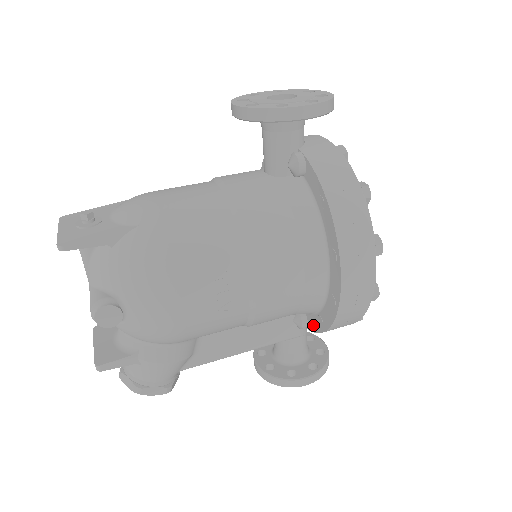
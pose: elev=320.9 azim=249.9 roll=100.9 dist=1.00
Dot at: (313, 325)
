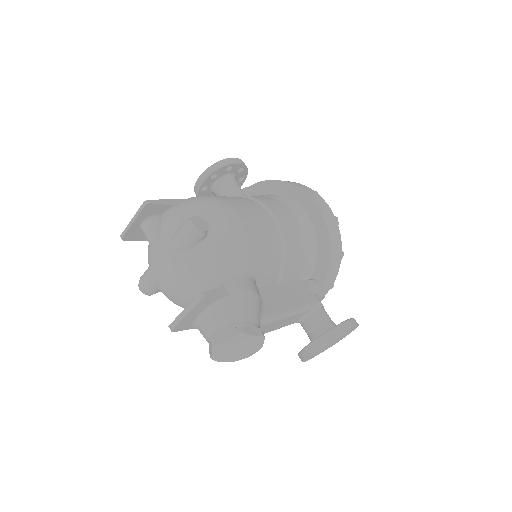
Dot at: (321, 272)
